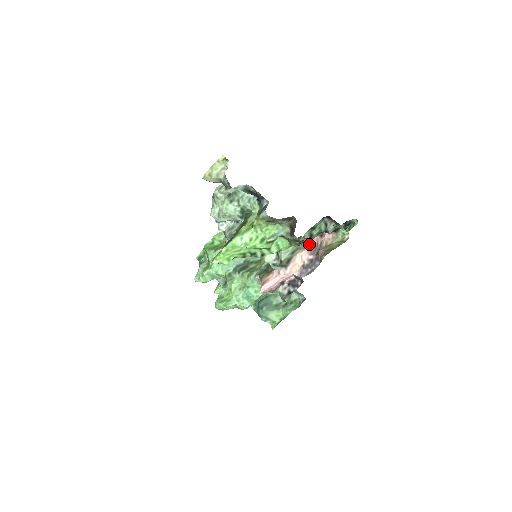
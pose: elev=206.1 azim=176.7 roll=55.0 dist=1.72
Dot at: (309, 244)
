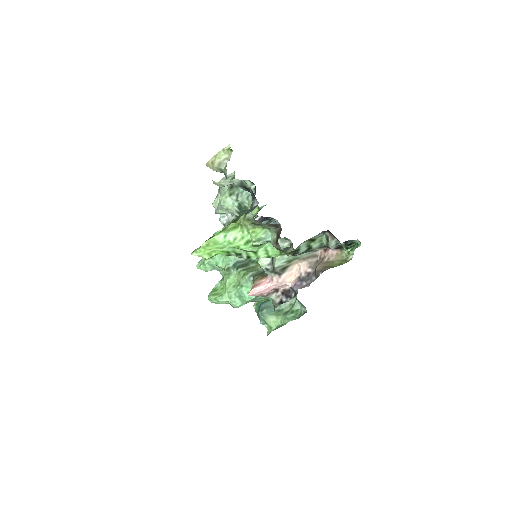
Dot at: (311, 256)
